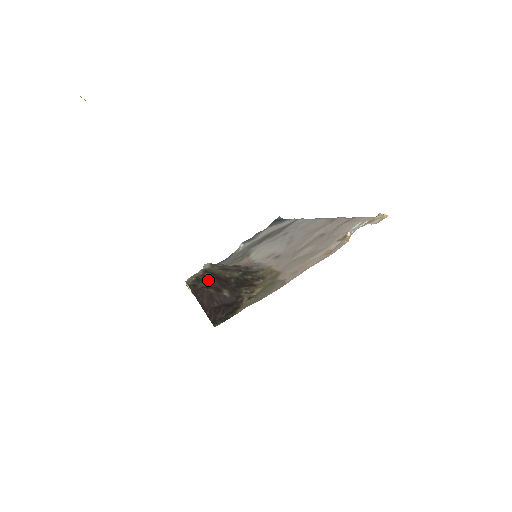
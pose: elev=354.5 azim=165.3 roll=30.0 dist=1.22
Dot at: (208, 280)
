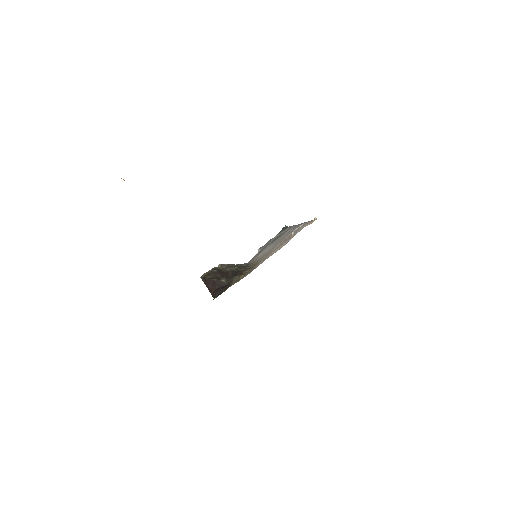
Dot at: (214, 274)
